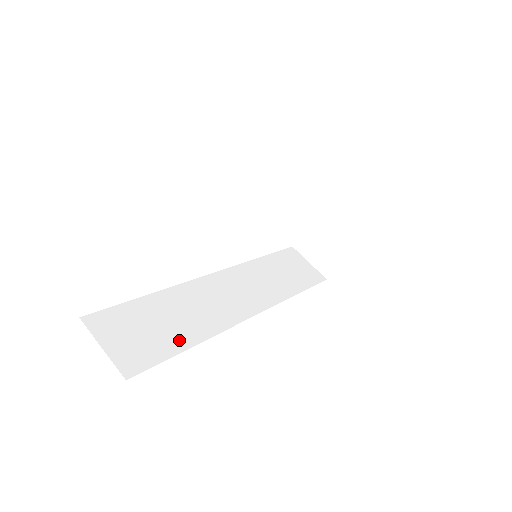
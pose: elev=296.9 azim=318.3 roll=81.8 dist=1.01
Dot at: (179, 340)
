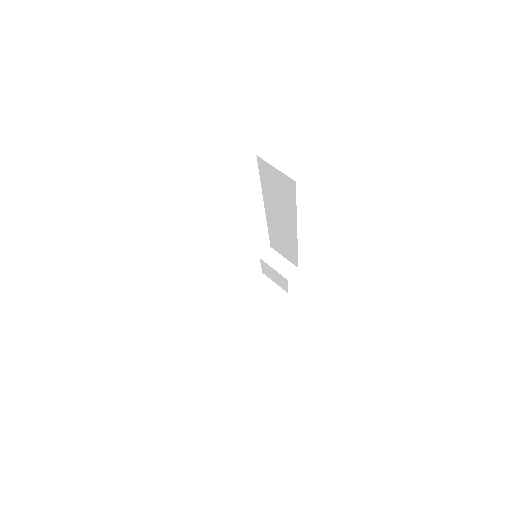
Dot at: occluded
